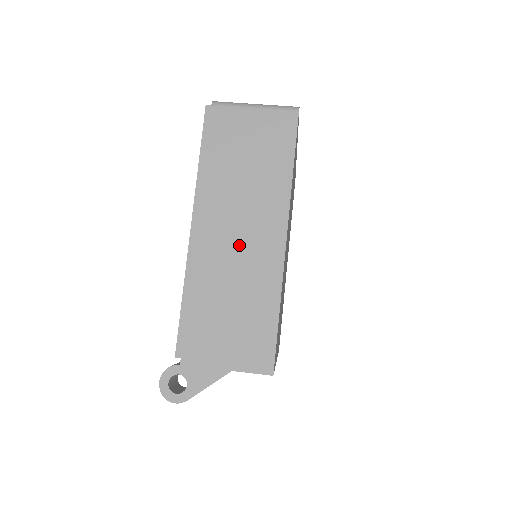
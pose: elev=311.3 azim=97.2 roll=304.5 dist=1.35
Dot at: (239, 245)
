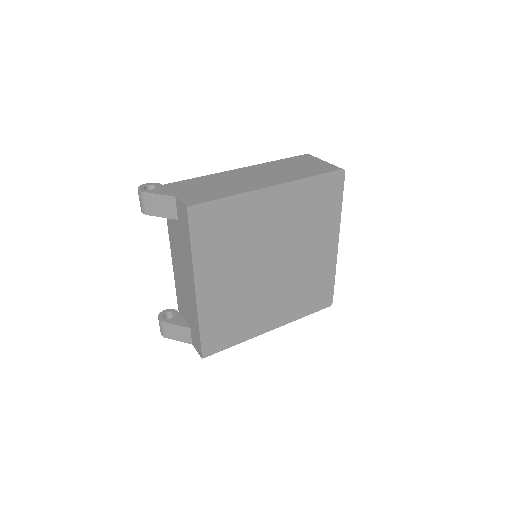
Dot at: (249, 178)
